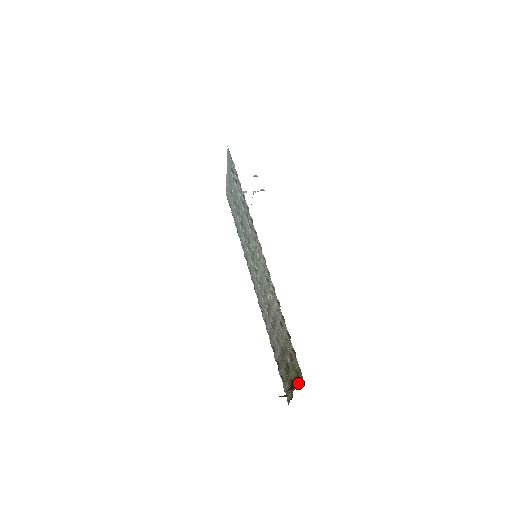
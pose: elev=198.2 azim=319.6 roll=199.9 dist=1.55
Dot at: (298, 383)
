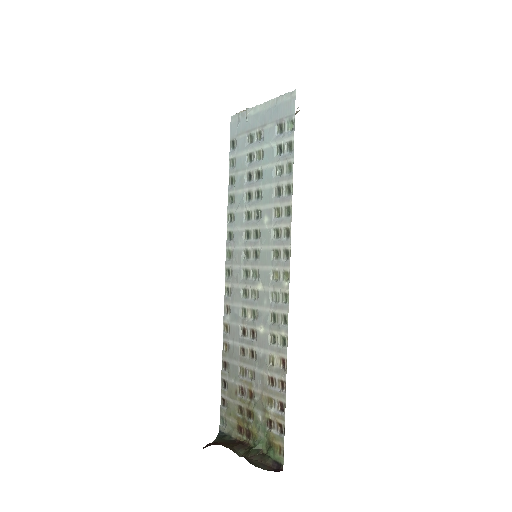
Dot at: (270, 458)
